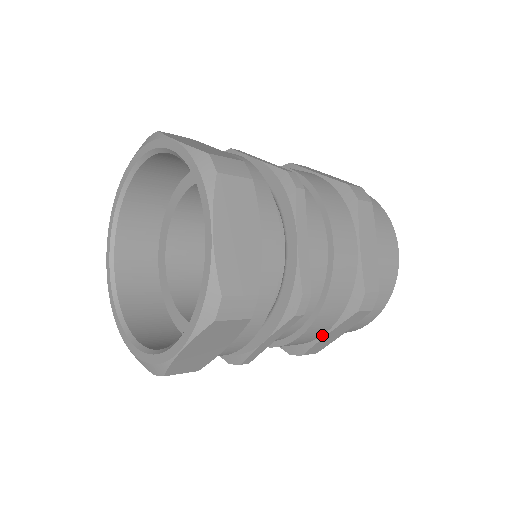
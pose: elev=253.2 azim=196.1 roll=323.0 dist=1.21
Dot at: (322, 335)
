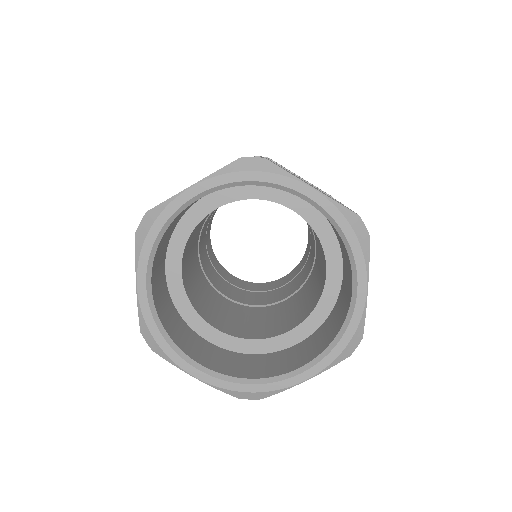
Dot at: occluded
